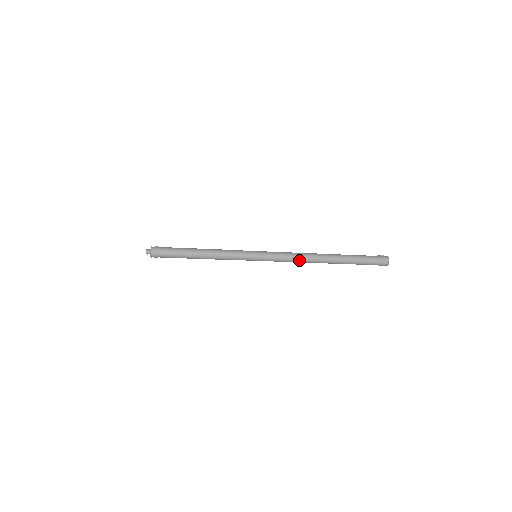
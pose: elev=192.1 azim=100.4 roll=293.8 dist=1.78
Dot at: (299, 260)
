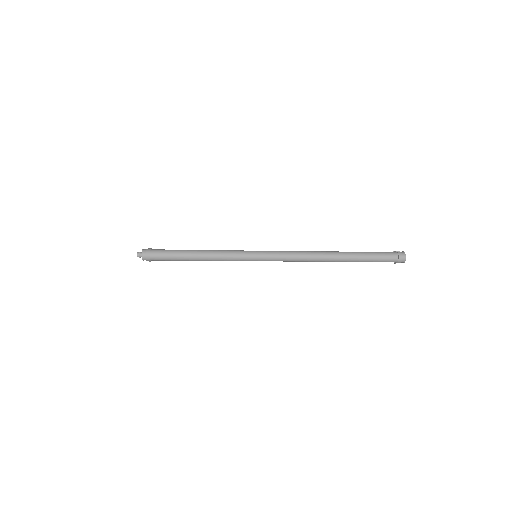
Dot at: (303, 259)
